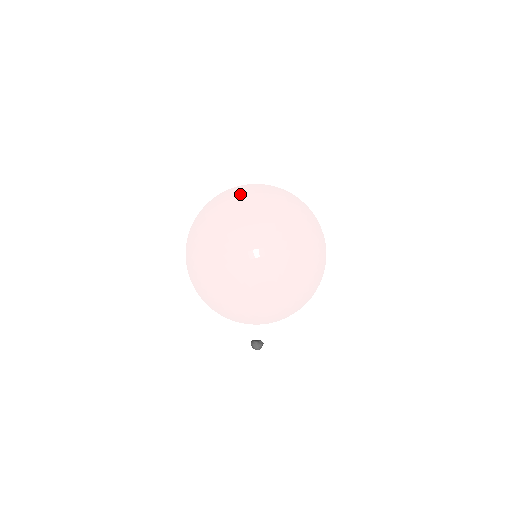
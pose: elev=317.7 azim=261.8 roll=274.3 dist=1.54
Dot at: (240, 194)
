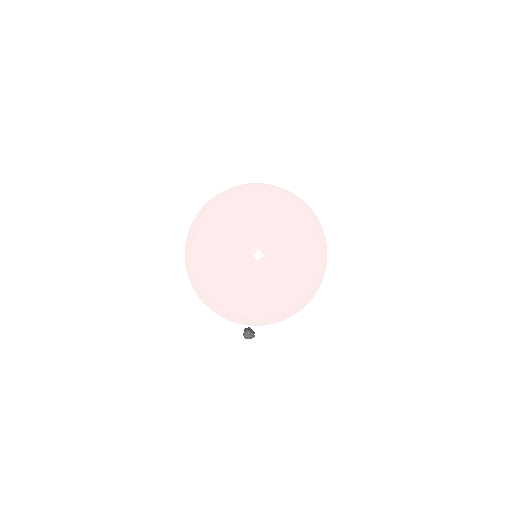
Dot at: (252, 191)
